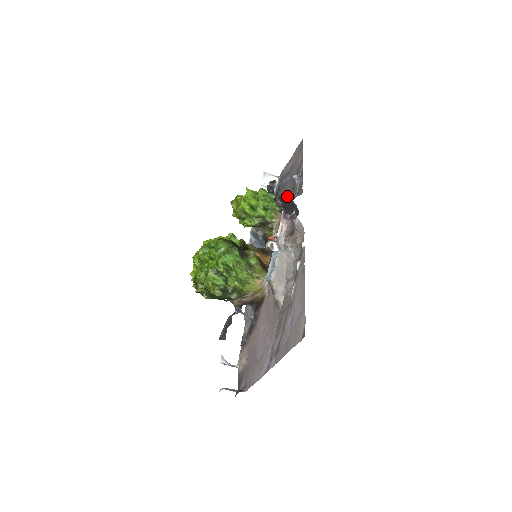
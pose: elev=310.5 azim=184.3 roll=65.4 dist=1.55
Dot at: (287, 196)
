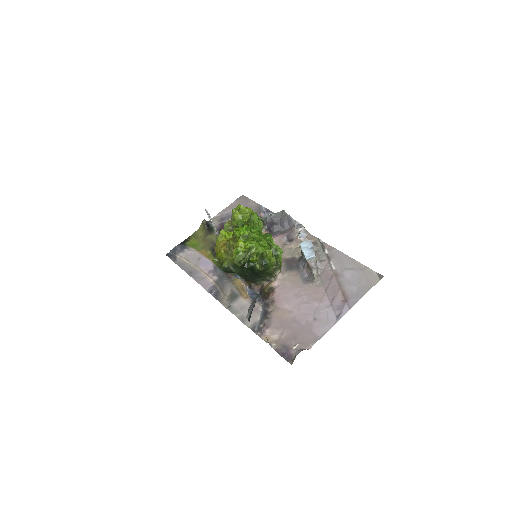
Dot at: (279, 216)
